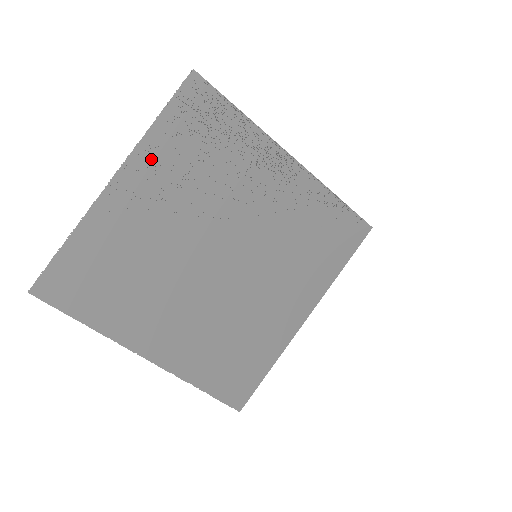
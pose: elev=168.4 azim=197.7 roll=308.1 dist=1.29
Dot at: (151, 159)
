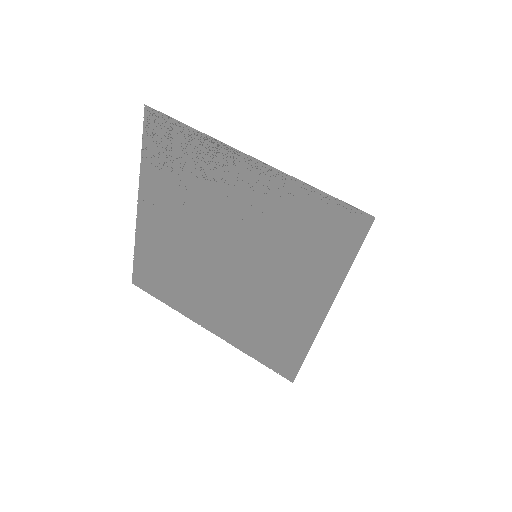
Dot at: (152, 187)
